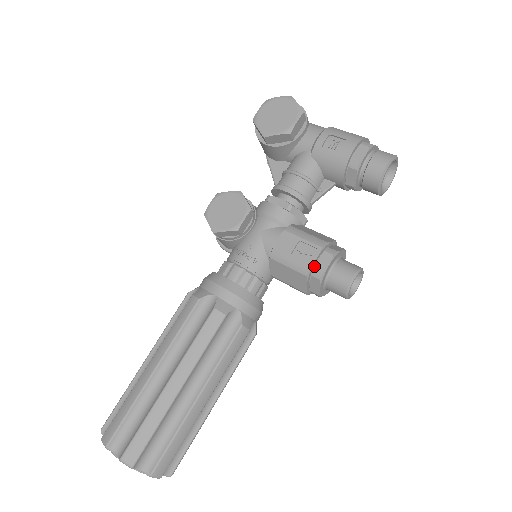
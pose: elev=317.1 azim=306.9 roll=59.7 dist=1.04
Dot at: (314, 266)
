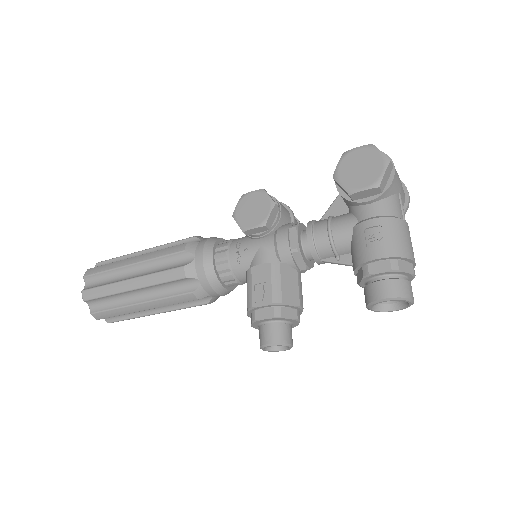
Dot at: (258, 308)
